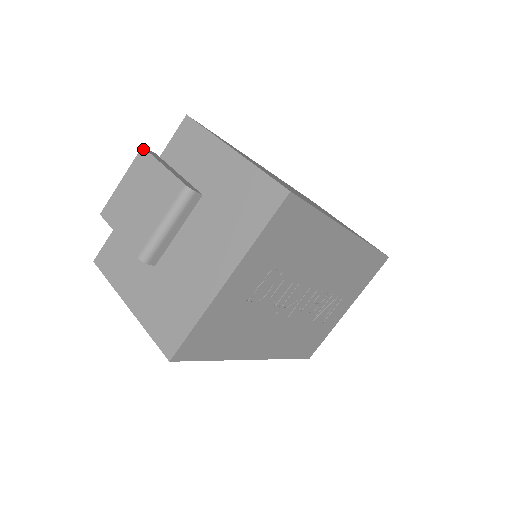
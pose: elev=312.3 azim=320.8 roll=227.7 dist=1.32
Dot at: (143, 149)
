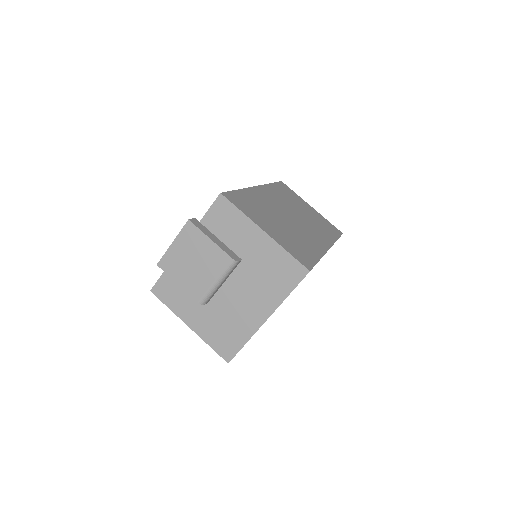
Dot at: (190, 222)
